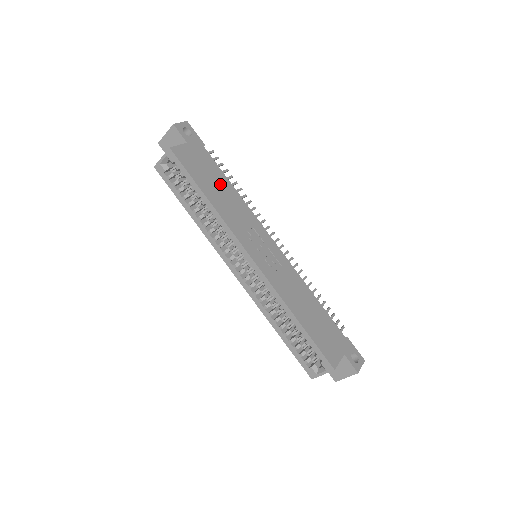
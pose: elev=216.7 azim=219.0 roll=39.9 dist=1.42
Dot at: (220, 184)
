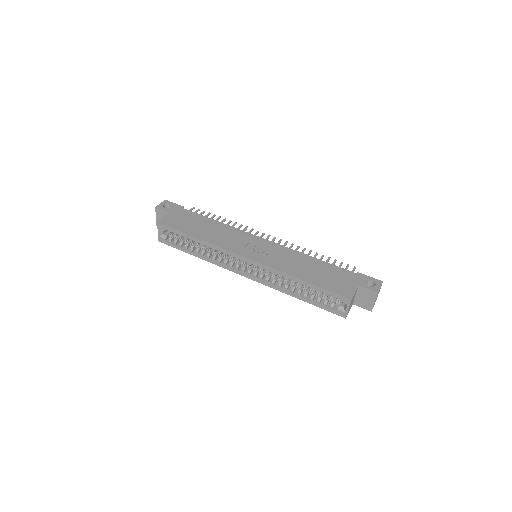
Dot at: (204, 224)
